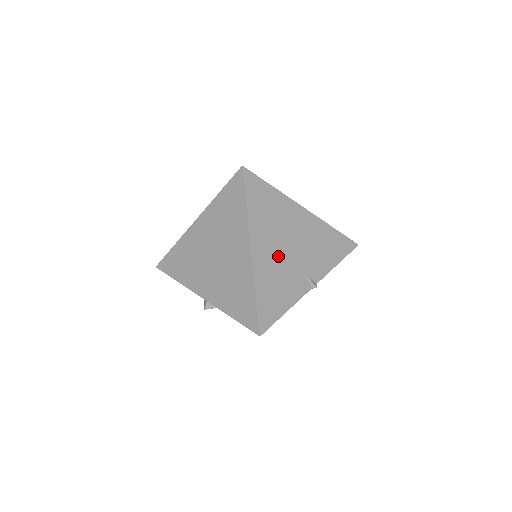
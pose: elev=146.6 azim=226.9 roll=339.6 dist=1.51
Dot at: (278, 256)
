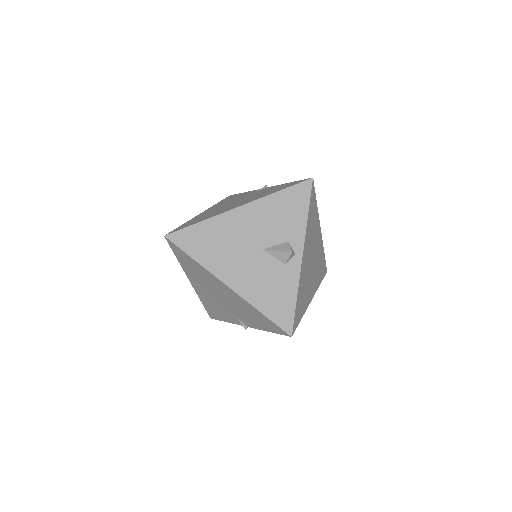
Dot at: (211, 296)
